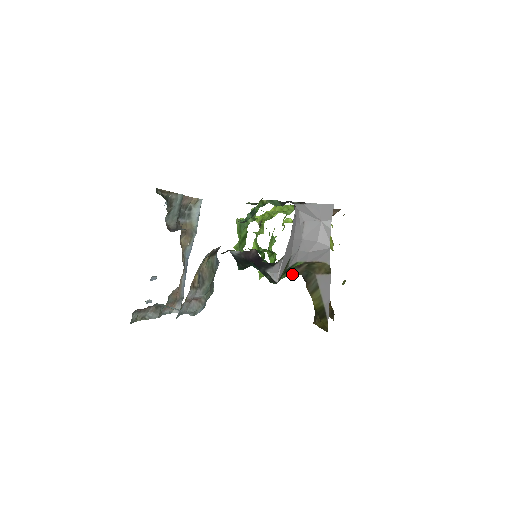
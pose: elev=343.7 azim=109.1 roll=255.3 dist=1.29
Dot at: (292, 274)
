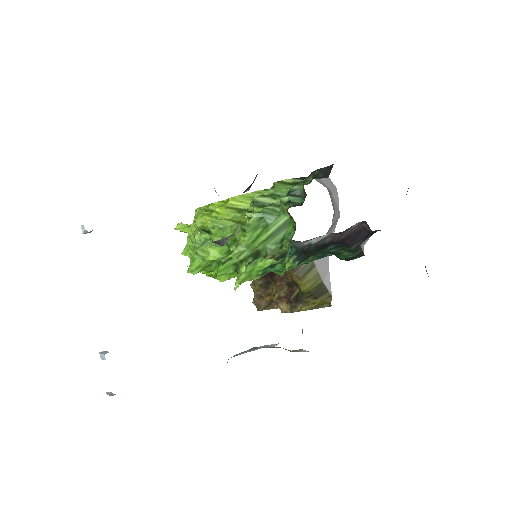
Dot at: occluded
